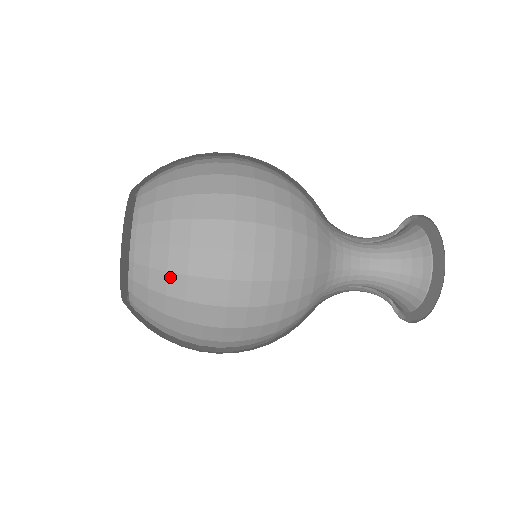
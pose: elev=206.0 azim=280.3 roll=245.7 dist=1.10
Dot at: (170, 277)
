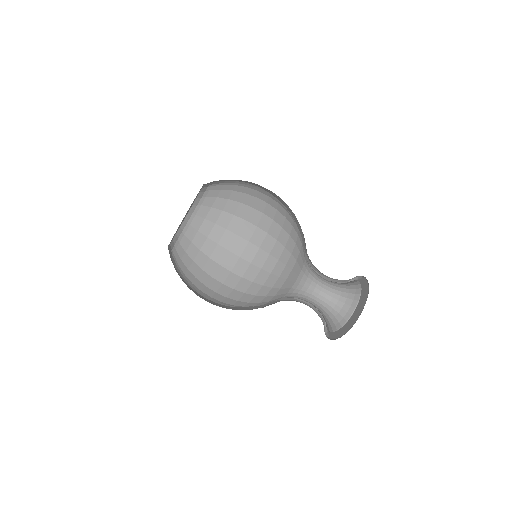
Dot at: (229, 202)
